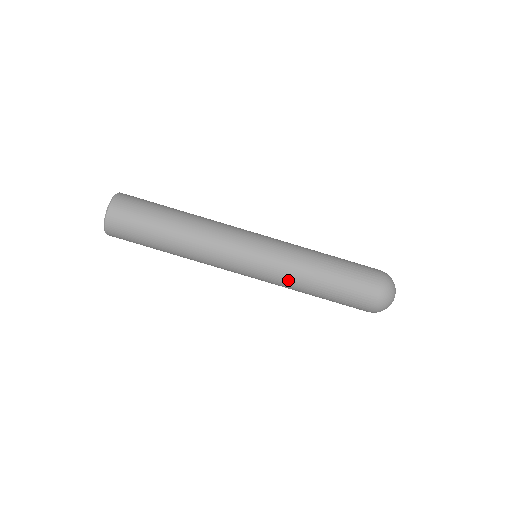
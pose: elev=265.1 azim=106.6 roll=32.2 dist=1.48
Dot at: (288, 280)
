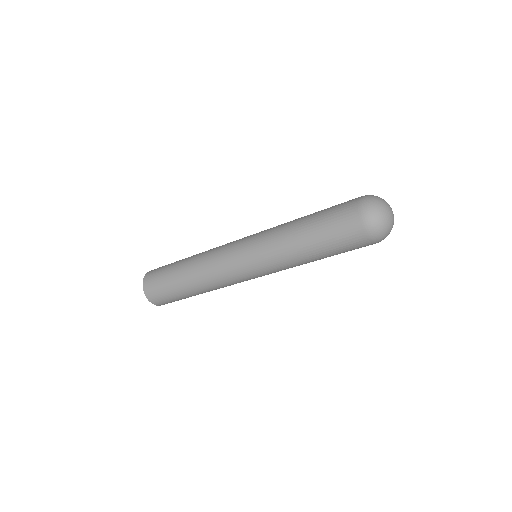
Dot at: occluded
